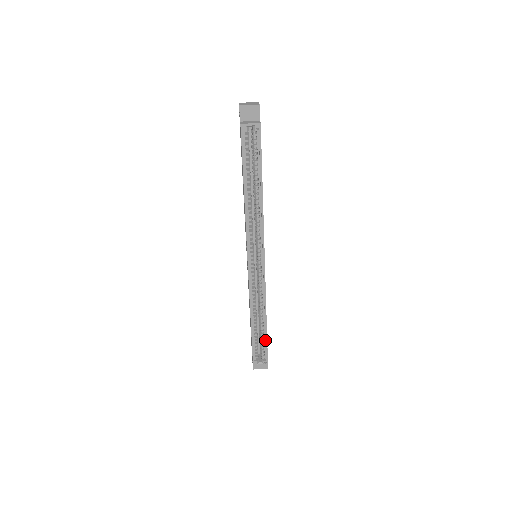
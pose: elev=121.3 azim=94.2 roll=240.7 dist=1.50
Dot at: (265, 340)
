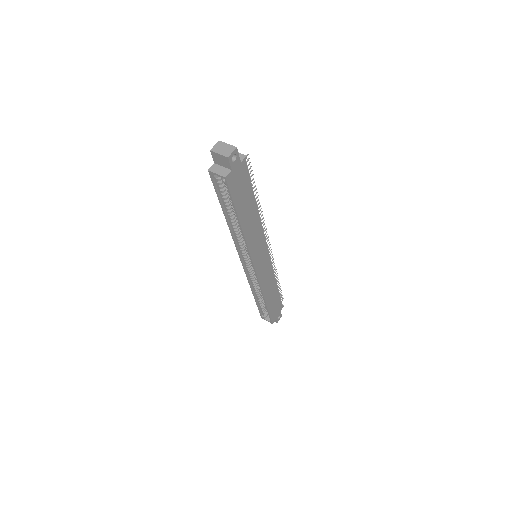
Dot at: (268, 310)
